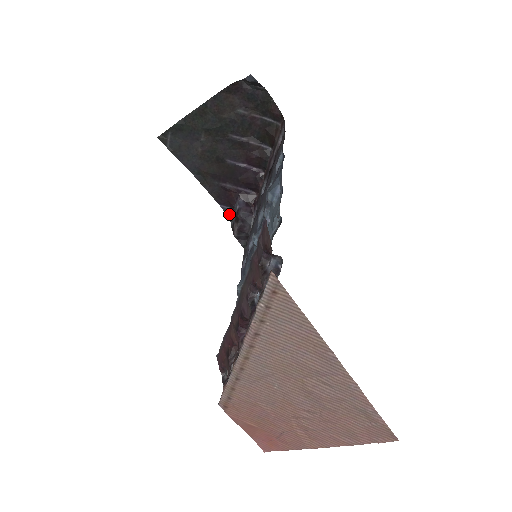
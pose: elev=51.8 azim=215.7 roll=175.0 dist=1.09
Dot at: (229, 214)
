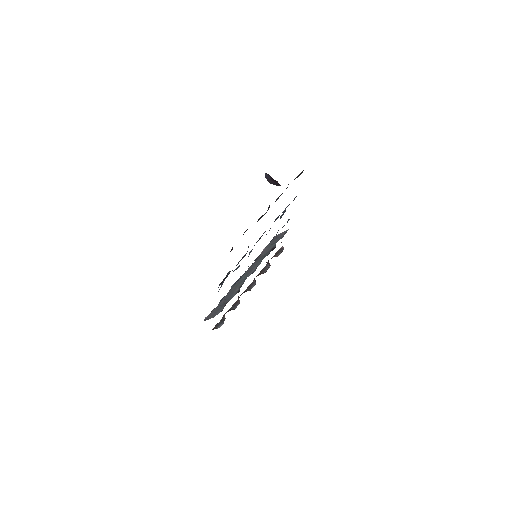
Dot at: occluded
